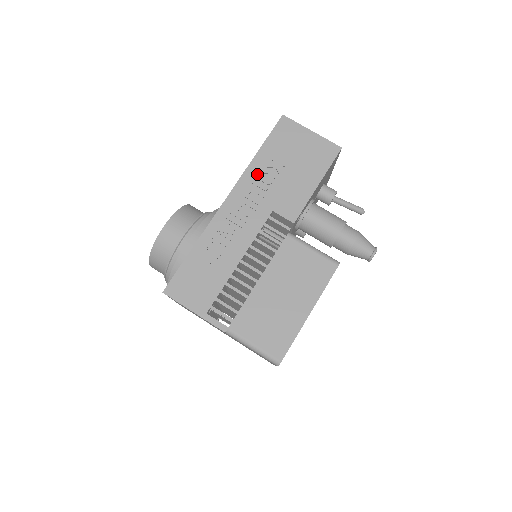
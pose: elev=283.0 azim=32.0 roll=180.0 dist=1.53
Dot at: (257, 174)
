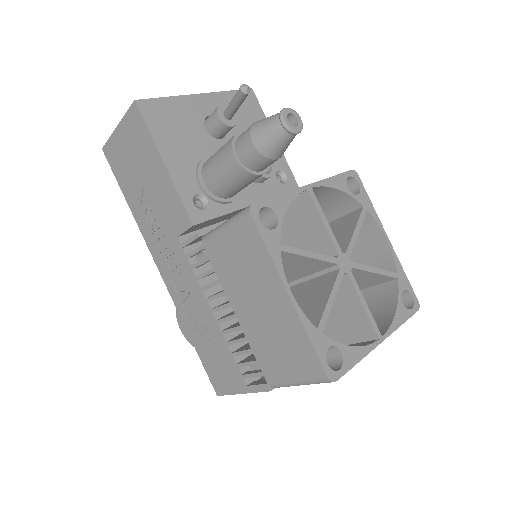
Dot at: (144, 222)
